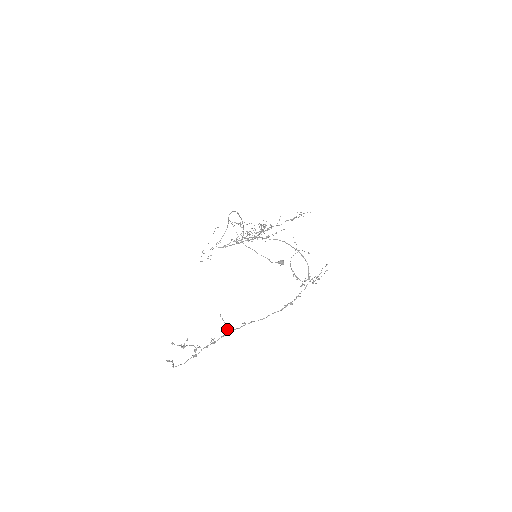
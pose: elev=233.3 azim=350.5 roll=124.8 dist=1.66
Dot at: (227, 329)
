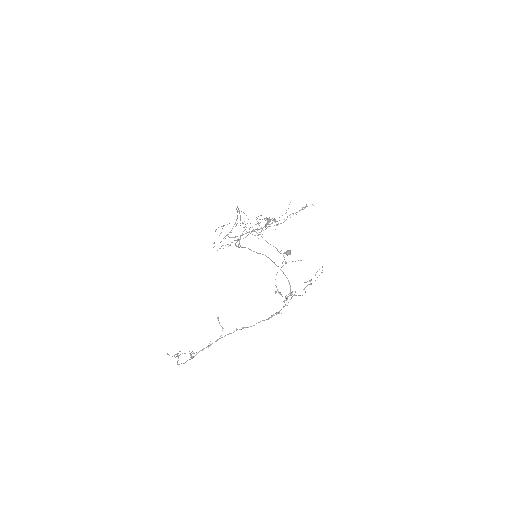
Dot at: occluded
